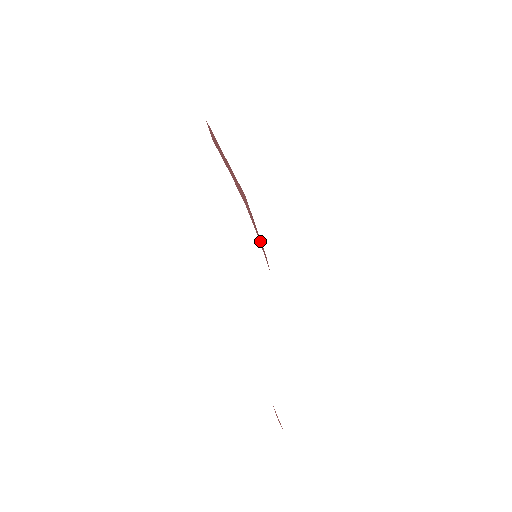
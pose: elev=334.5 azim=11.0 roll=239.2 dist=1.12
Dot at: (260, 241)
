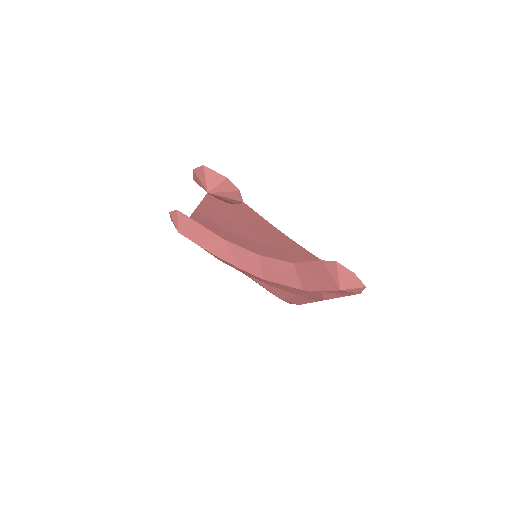
Dot at: (247, 260)
